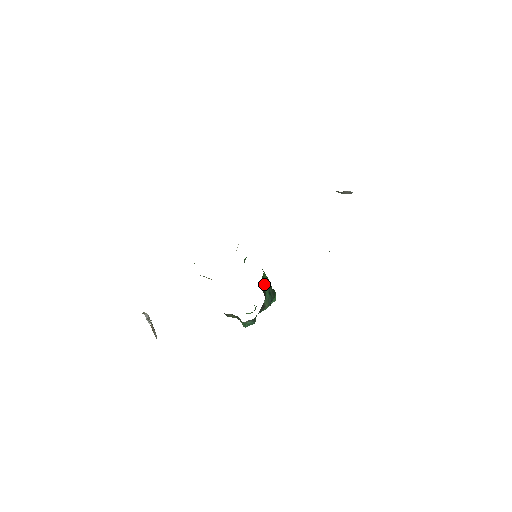
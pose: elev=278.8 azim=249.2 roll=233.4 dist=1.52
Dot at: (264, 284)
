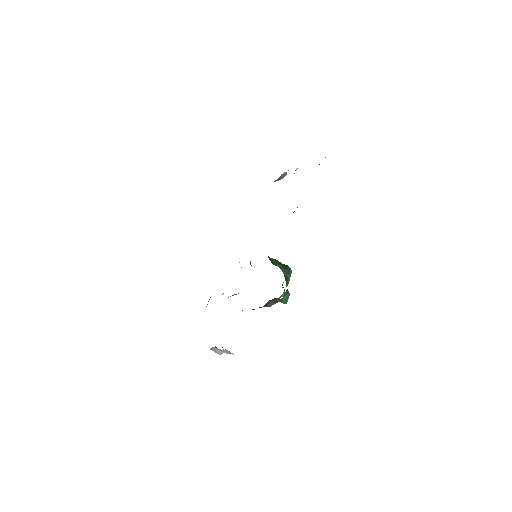
Dot at: (274, 263)
